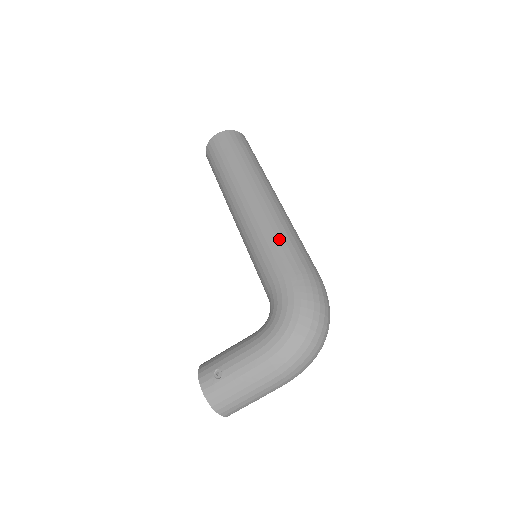
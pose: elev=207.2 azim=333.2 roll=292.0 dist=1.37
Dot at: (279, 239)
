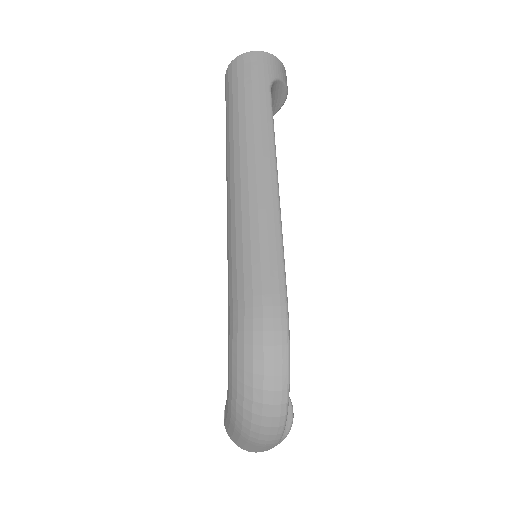
Dot at: (232, 249)
